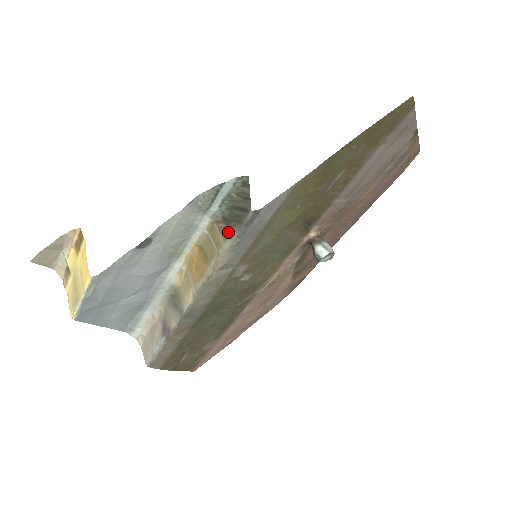
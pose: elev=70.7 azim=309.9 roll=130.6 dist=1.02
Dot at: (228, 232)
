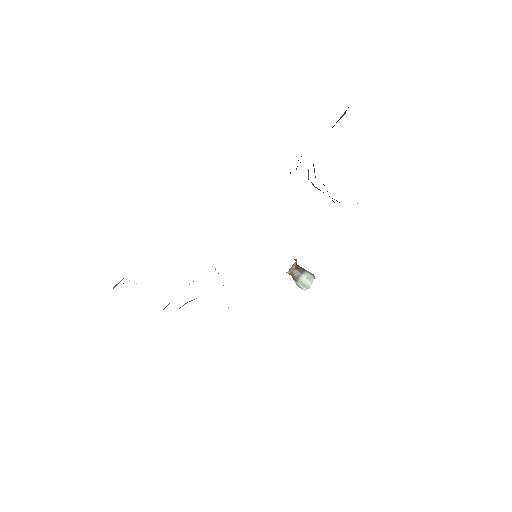
Dot at: occluded
